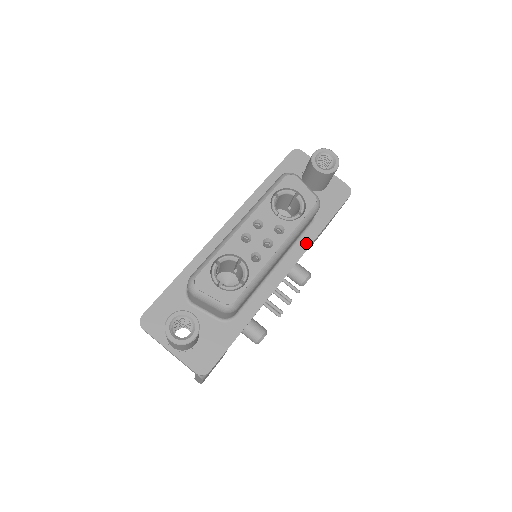
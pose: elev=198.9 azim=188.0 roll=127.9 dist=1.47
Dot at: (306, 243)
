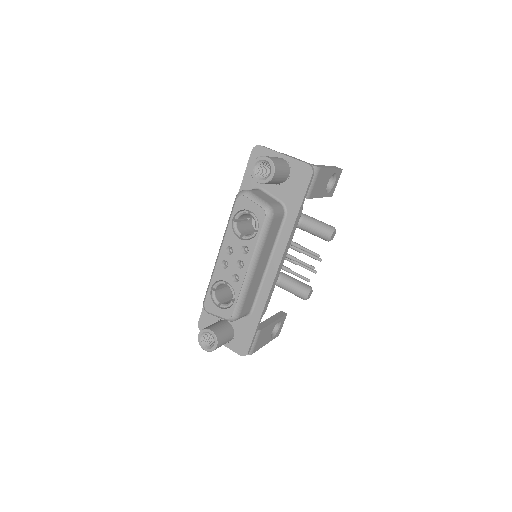
Dot at: (285, 237)
